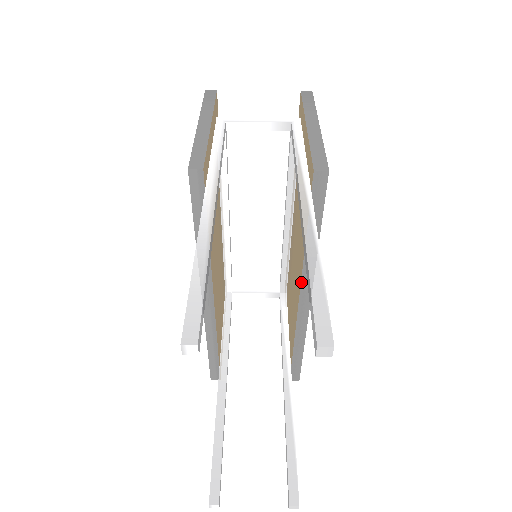
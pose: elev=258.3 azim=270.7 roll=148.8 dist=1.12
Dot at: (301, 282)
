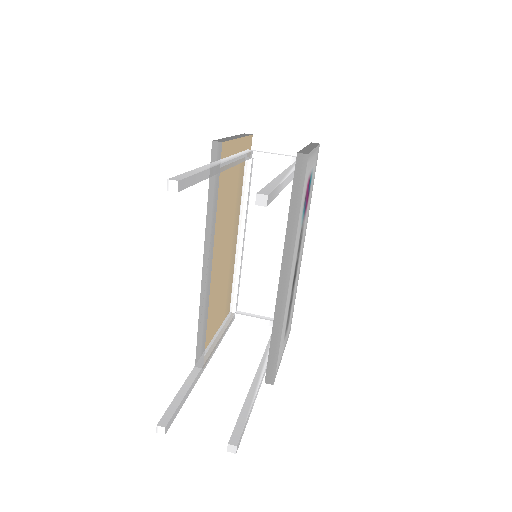
Dot at: (282, 259)
